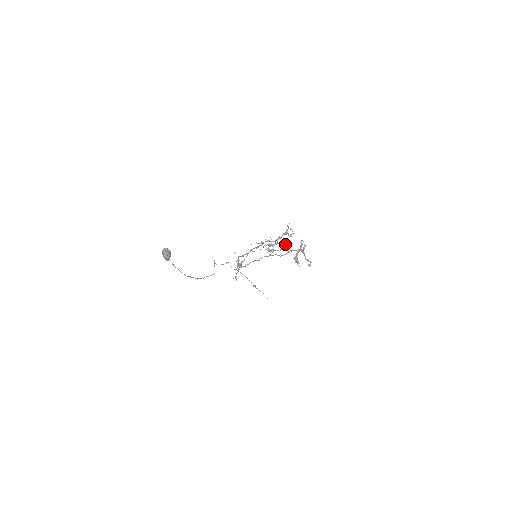
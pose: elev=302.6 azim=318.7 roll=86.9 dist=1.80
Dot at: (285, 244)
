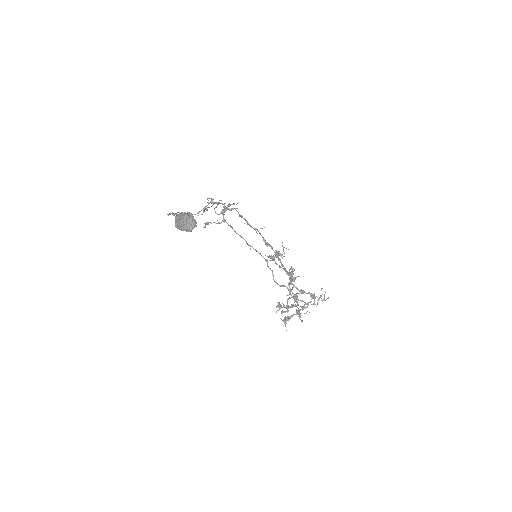
Dot at: (302, 320)
